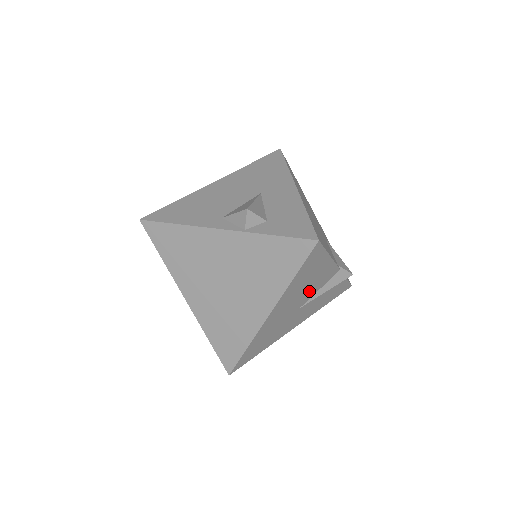
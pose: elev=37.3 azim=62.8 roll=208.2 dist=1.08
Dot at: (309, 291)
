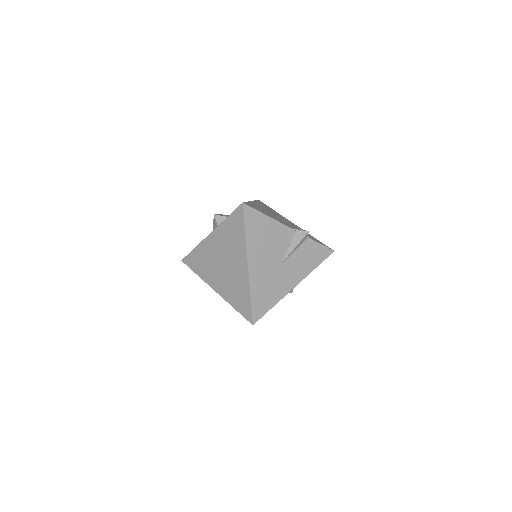
Dot at: (276, 248)
